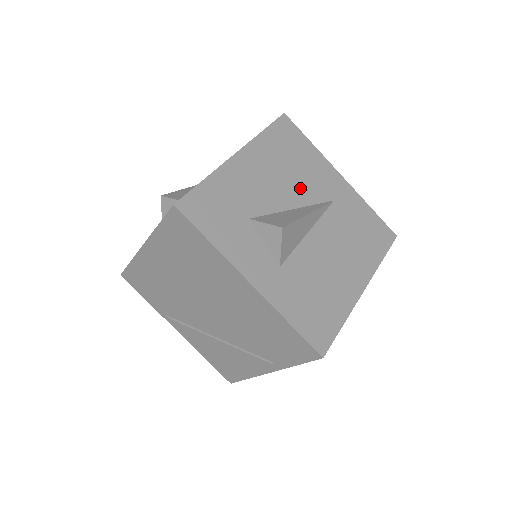
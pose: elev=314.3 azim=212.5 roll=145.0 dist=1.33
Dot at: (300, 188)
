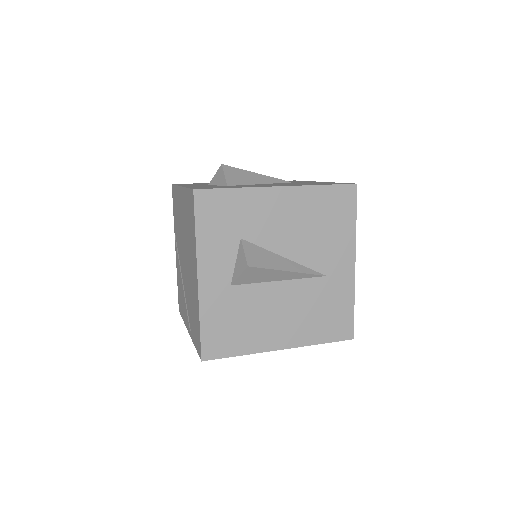
Dot at: (307, 247)
